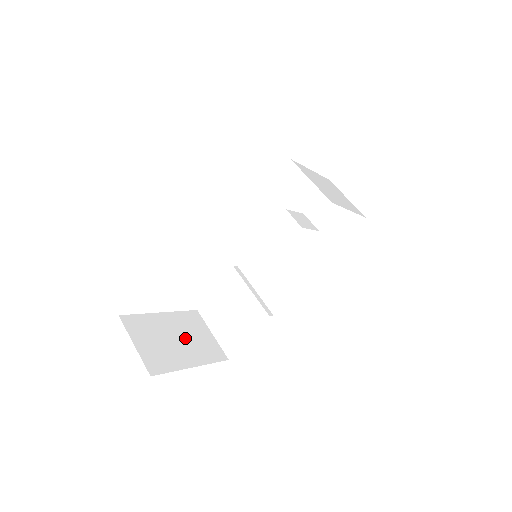
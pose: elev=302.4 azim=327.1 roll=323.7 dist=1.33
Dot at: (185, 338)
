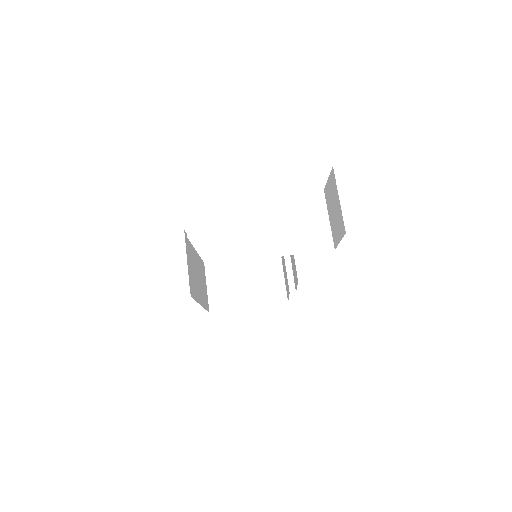
Dot at: (254, 281)
